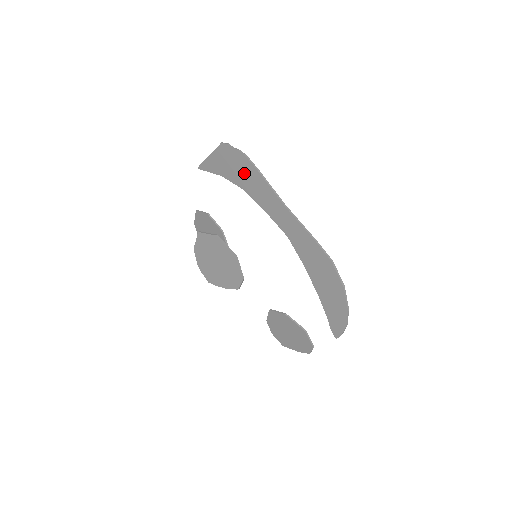
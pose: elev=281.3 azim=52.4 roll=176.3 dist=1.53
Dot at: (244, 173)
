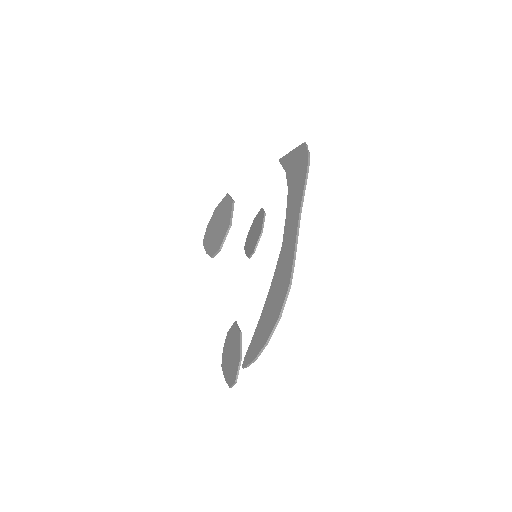
Dot at: (298, 174)
